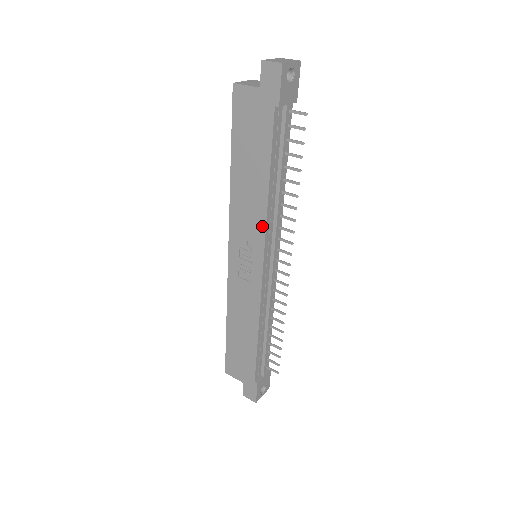
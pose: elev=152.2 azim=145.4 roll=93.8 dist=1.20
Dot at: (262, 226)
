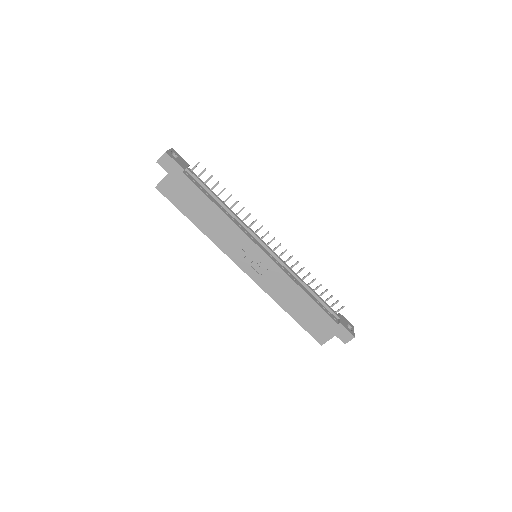
Dot at: (239, 232)
